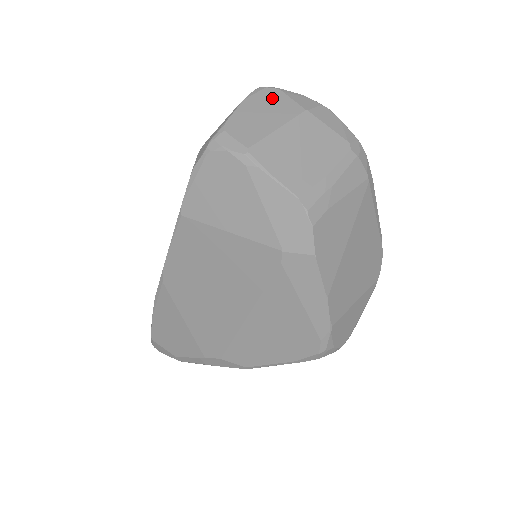
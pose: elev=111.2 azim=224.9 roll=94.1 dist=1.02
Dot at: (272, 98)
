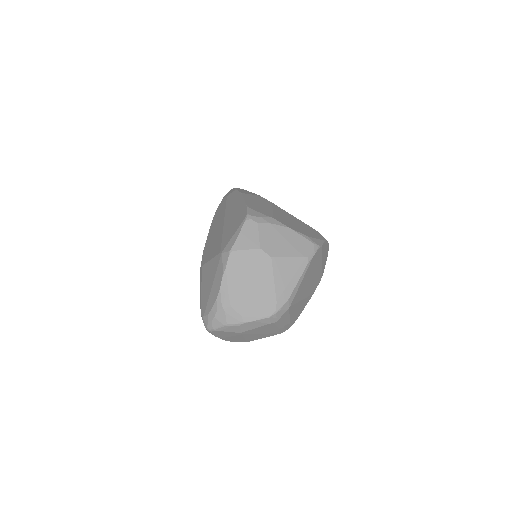
Dot at: (221, 334)
